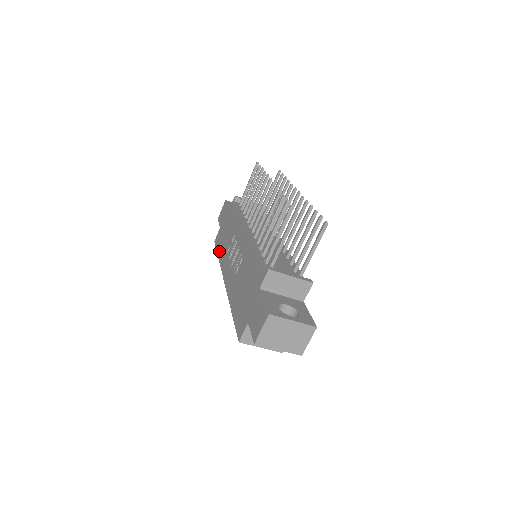
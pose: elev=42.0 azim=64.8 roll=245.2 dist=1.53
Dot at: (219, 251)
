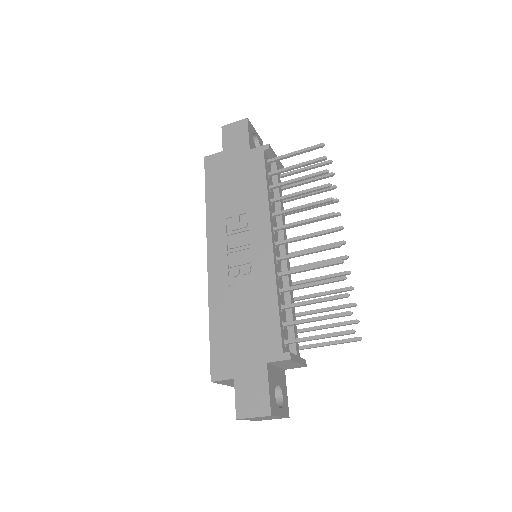
Dot at: (211, 192)
